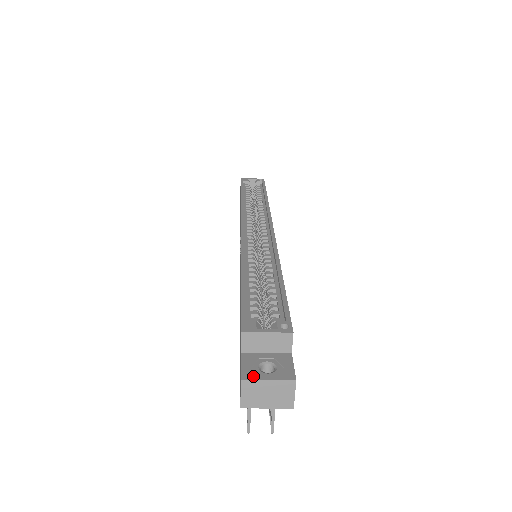
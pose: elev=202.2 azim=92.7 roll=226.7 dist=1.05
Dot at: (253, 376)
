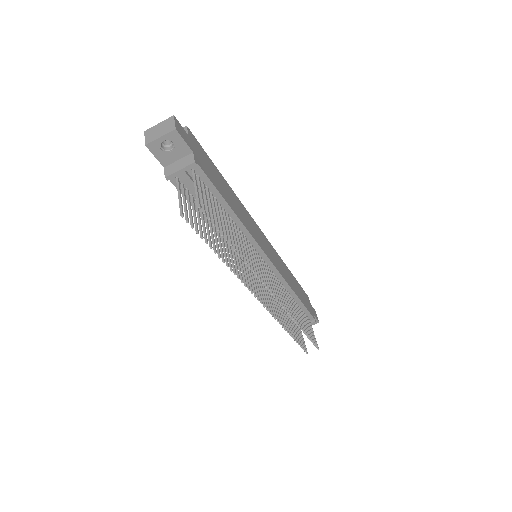
Dot at: (152, 130)
